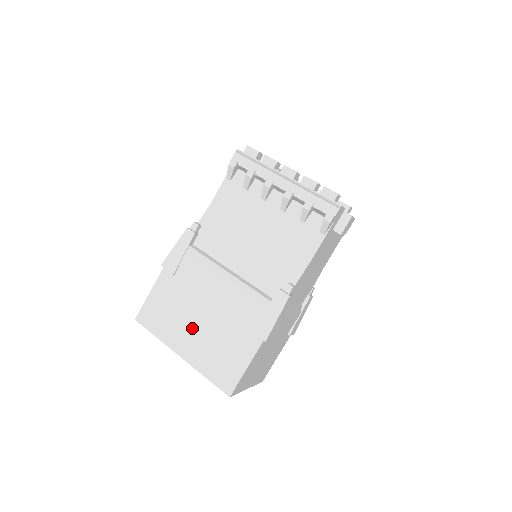
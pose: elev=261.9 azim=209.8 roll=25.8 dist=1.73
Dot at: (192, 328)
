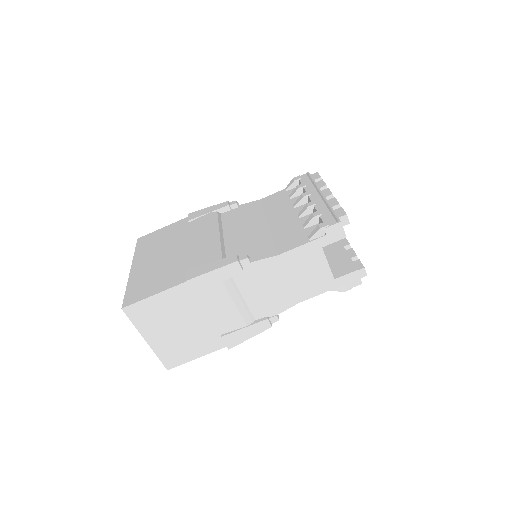
Dot at: (158, 255)
